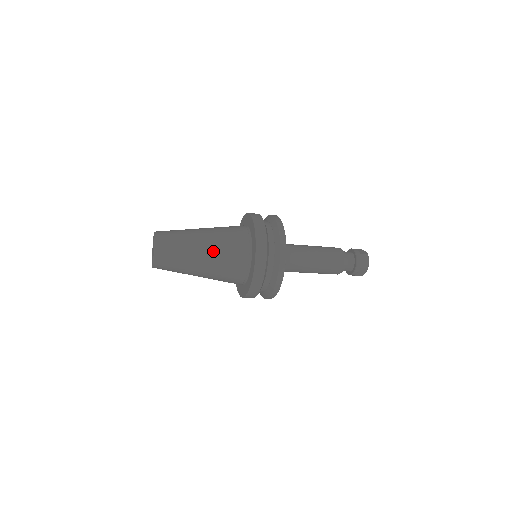
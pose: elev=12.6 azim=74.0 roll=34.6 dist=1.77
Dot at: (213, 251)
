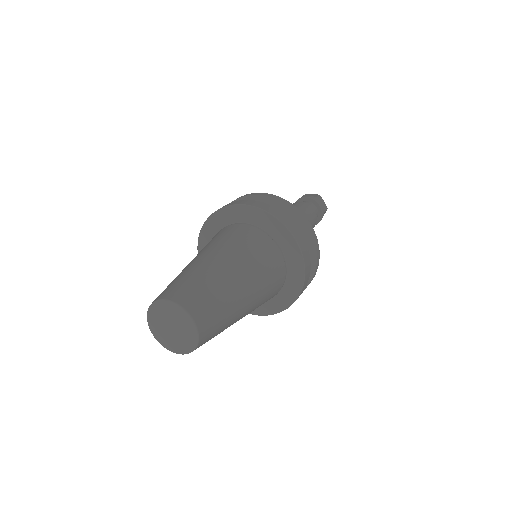
Dot at: (251, 274)
